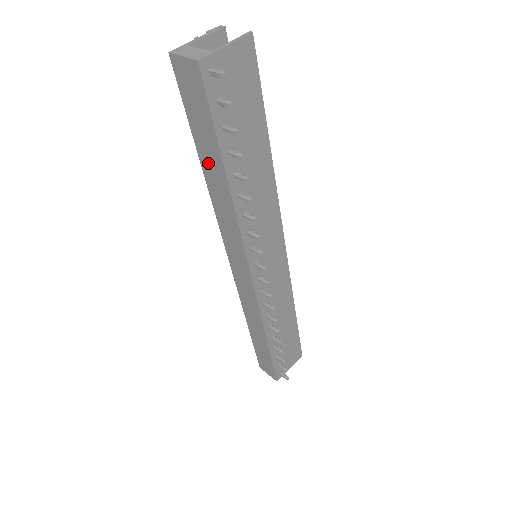
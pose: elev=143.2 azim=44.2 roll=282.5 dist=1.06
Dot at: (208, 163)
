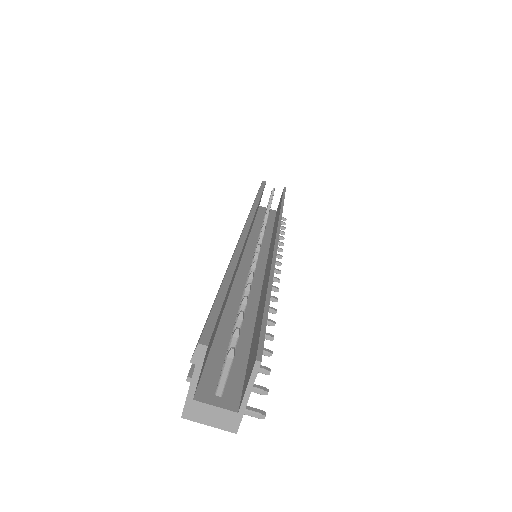
Dot at: occluded
